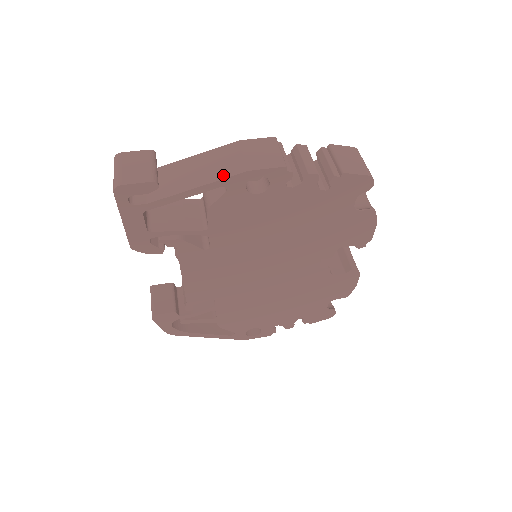
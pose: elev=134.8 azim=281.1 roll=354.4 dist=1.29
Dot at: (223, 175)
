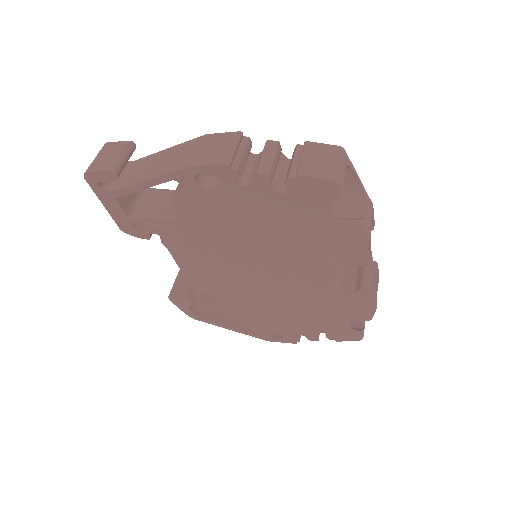
Dot at: (173, 169)
